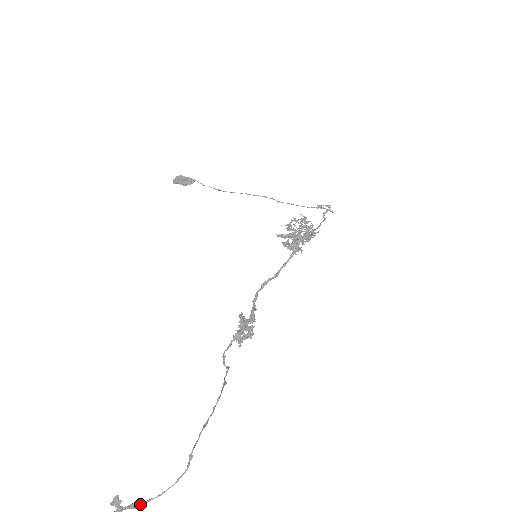
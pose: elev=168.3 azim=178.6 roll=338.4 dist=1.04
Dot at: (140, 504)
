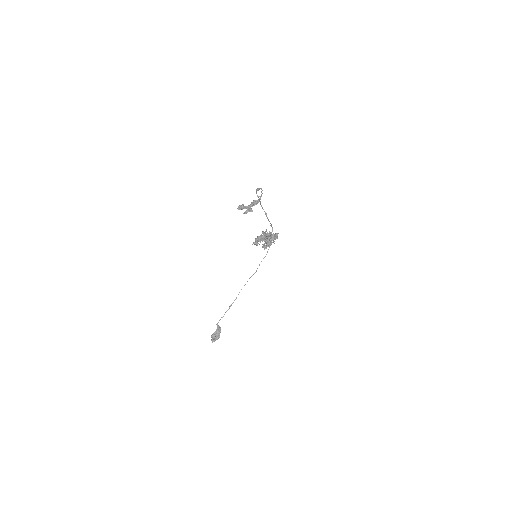
Dot at: (255, 200)
